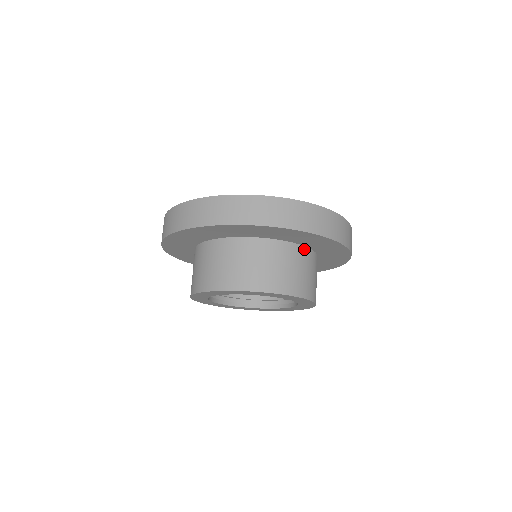
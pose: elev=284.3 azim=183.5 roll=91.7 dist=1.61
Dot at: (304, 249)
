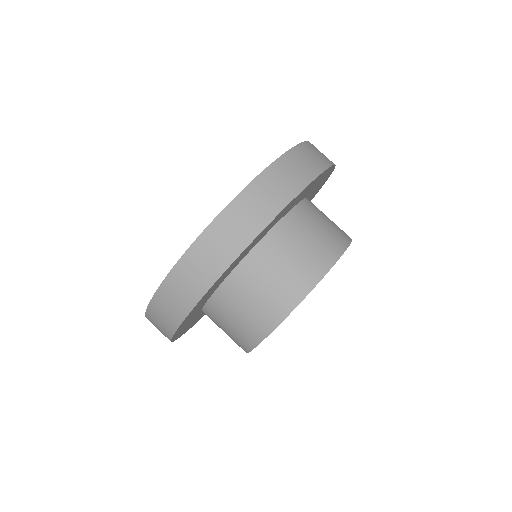
Dot at: (254, 252)
